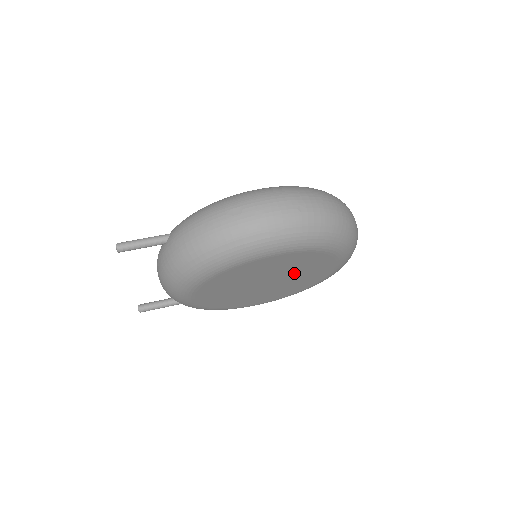
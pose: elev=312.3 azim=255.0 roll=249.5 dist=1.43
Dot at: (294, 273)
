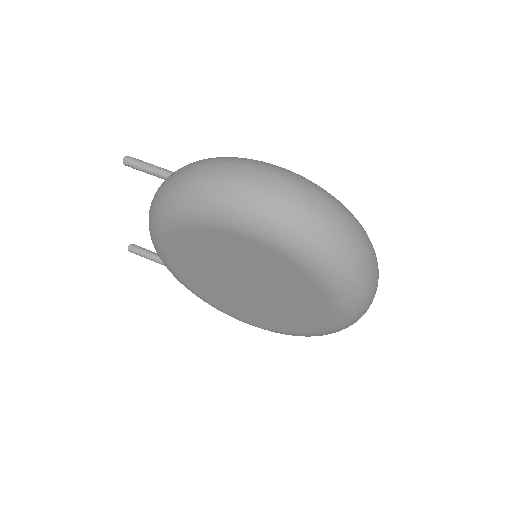
Dot at: (276, 290)
